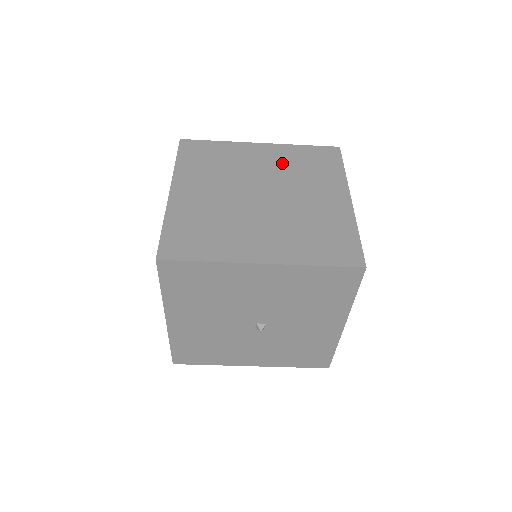
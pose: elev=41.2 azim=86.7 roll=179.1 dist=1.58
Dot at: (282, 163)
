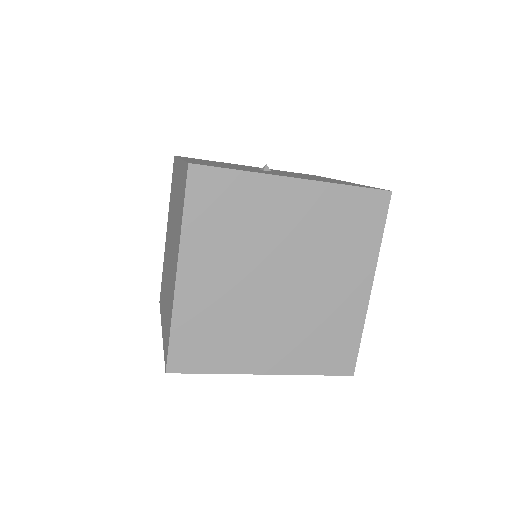
Dot at: (315, 224)
